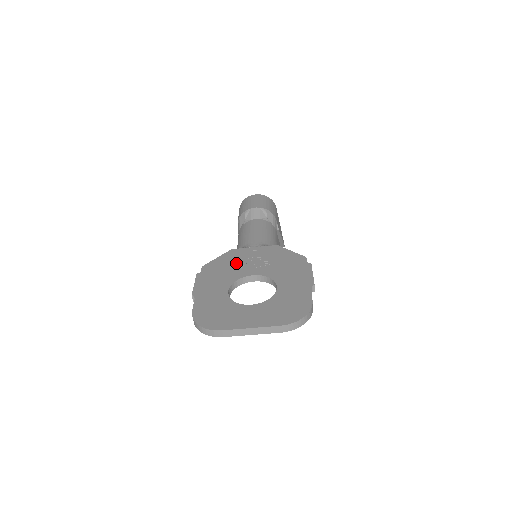
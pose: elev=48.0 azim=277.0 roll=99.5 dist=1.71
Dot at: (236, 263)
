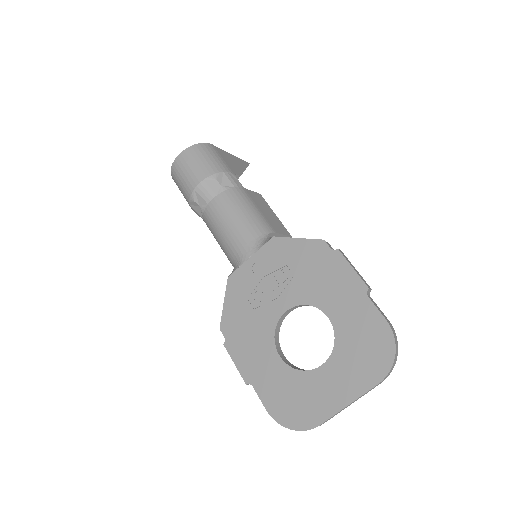
Dot at: (252, 301)
